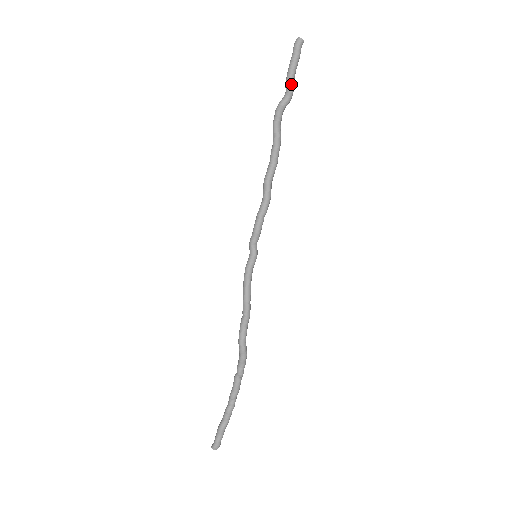
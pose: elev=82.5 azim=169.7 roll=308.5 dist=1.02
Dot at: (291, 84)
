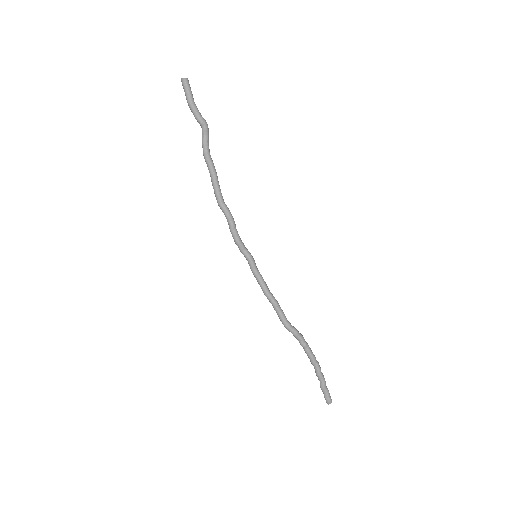
Dot at: (197, 117)
